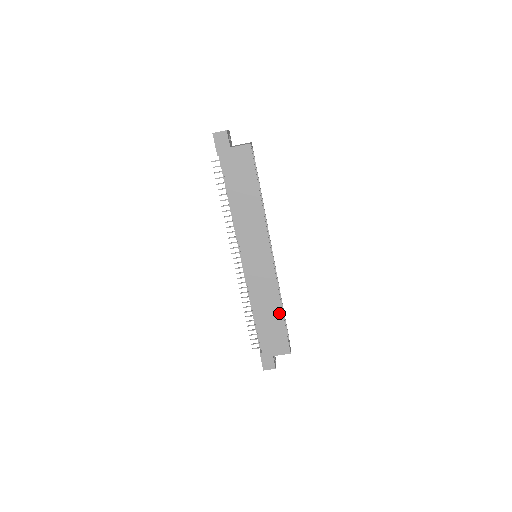
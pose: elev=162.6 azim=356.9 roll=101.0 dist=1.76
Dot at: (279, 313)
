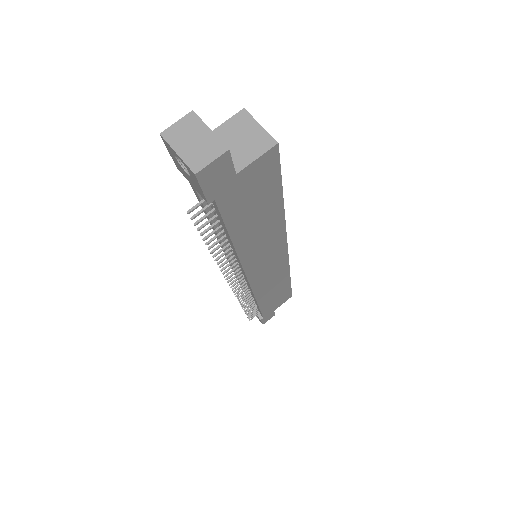
Dot at: (286, 283)
